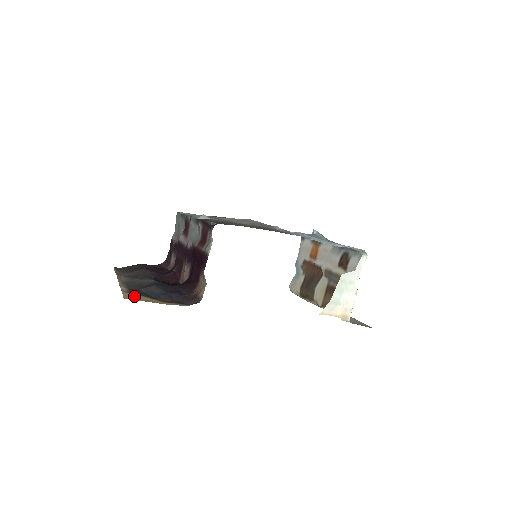
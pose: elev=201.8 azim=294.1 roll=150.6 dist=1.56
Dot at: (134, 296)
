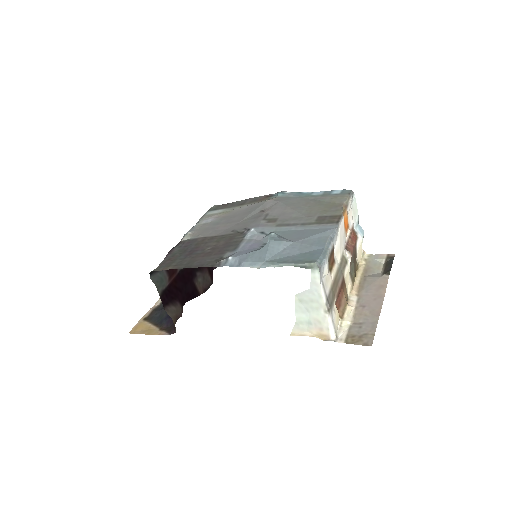
Dot at: (142, 326)
